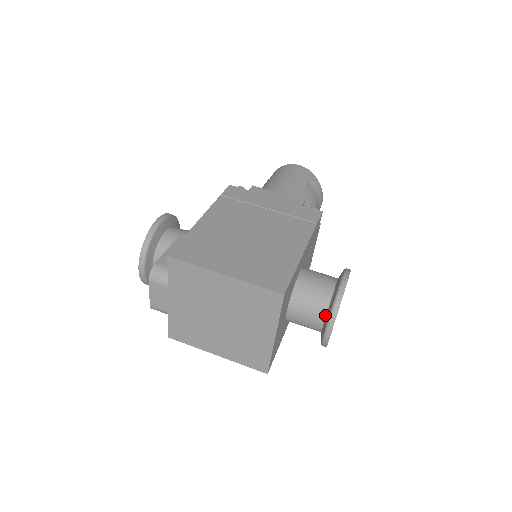
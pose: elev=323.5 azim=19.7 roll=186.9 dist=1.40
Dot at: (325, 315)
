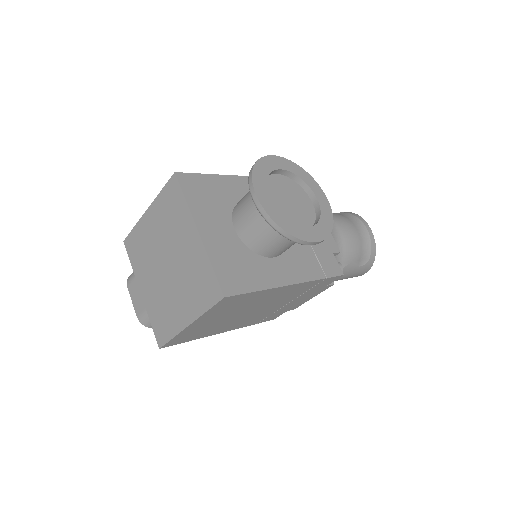
Dot at: occluded
